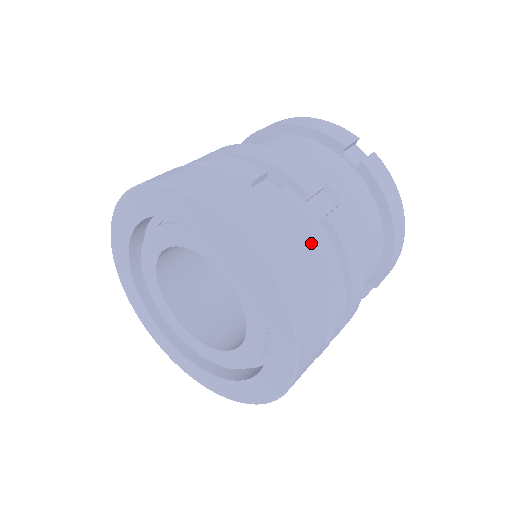
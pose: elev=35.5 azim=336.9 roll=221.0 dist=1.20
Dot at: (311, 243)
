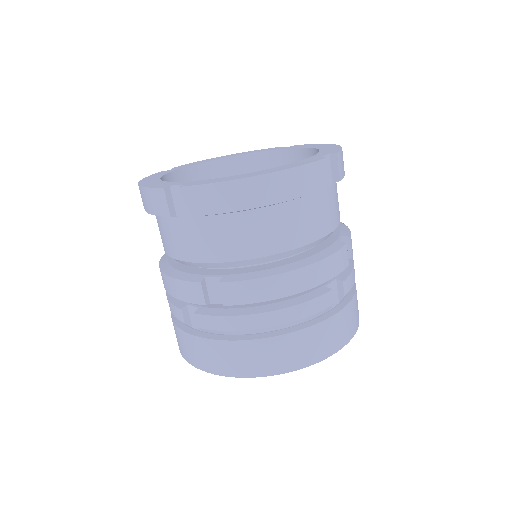
Dot at: occluded
